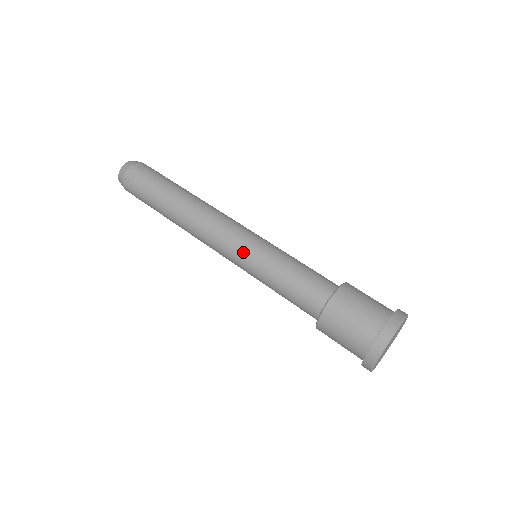
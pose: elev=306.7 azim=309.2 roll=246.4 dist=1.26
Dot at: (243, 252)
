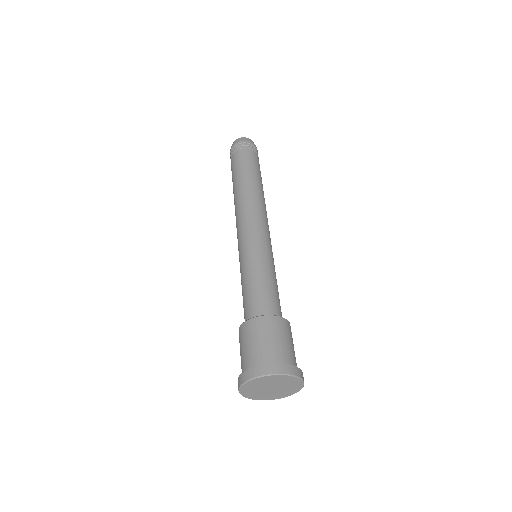
Dot at: (245, 244)
